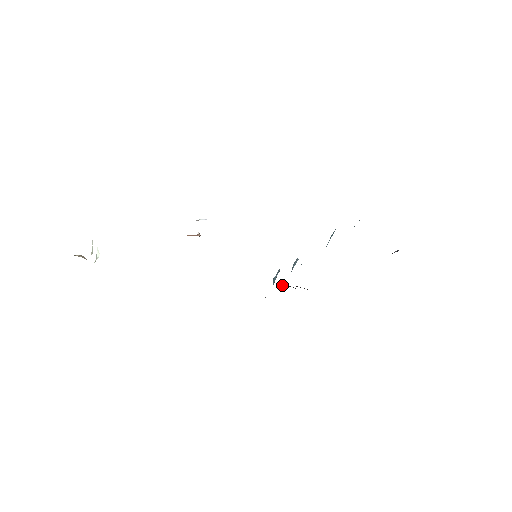
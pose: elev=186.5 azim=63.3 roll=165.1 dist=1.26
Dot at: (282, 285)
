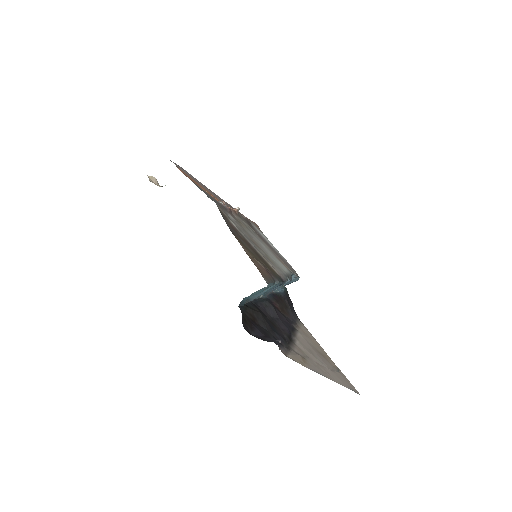
Dot at: (278, 291)
